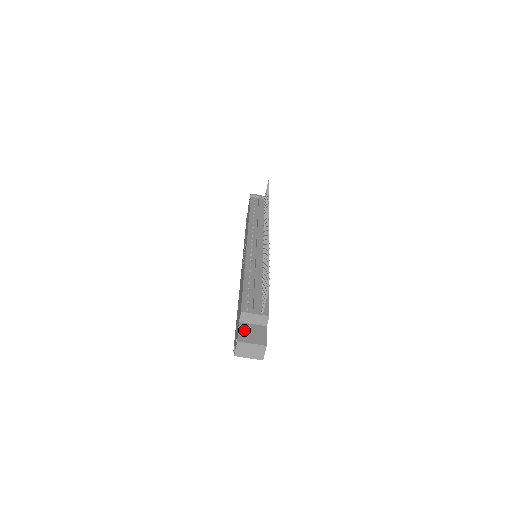
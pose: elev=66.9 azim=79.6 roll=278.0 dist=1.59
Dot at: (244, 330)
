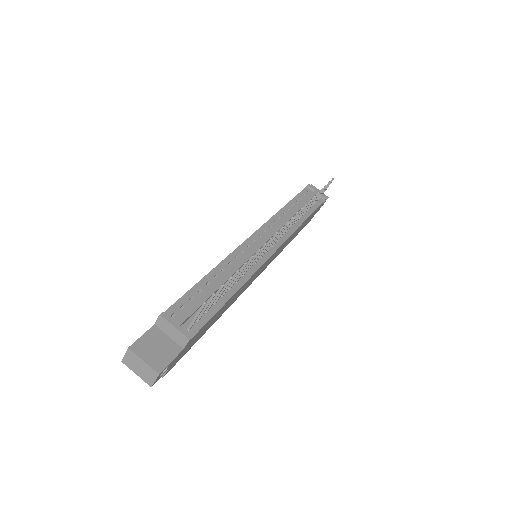
Dot at: (150, 338)
